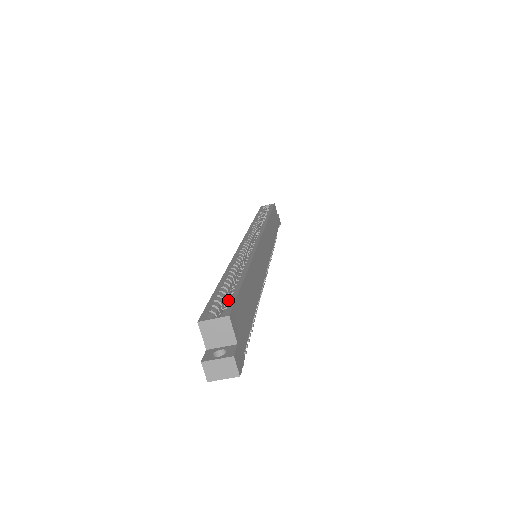
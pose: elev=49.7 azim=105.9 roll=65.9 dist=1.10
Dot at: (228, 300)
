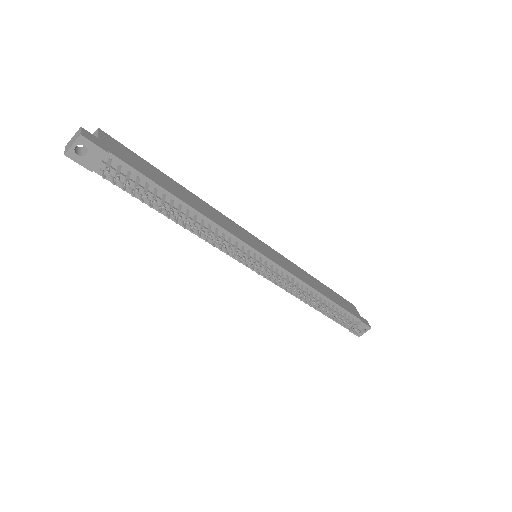
Dot at: occluded
